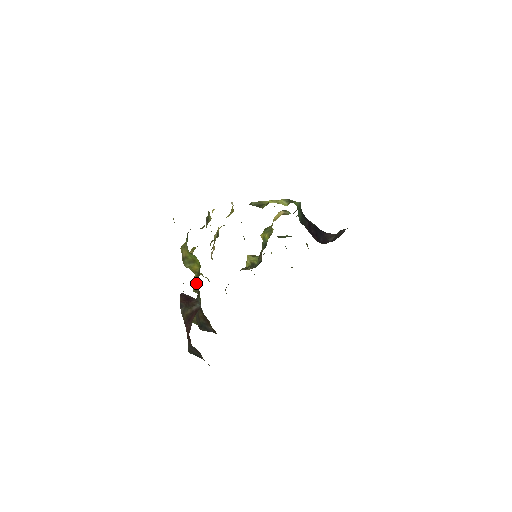
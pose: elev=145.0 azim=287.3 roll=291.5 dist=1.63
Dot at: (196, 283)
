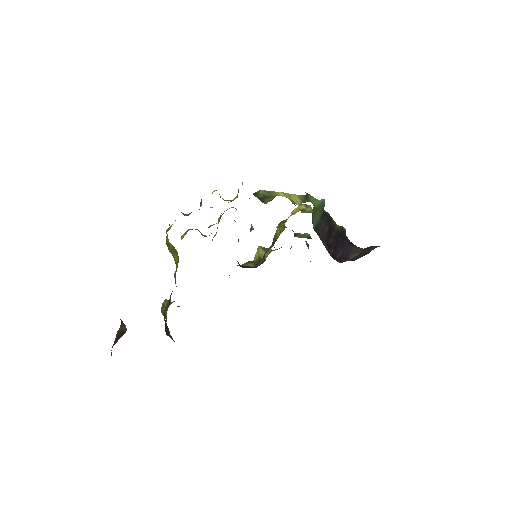
Dot at: (175, 276)
